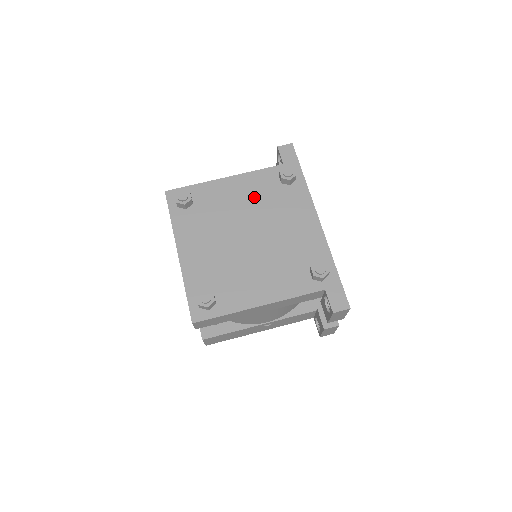
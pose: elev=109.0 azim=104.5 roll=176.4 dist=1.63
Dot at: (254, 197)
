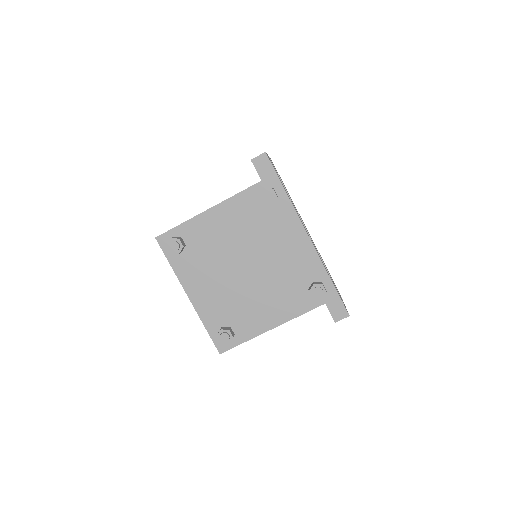
Dot at: (241, 225)
